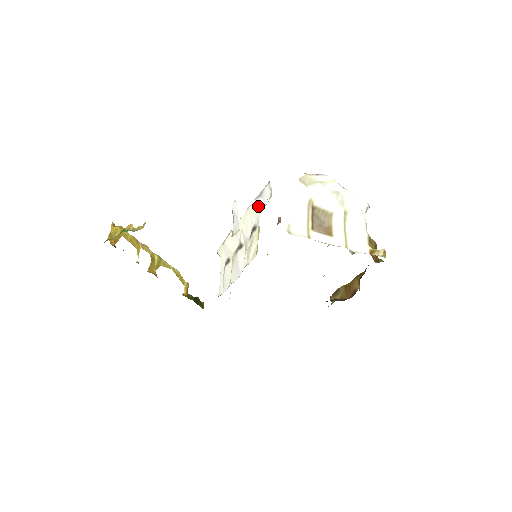
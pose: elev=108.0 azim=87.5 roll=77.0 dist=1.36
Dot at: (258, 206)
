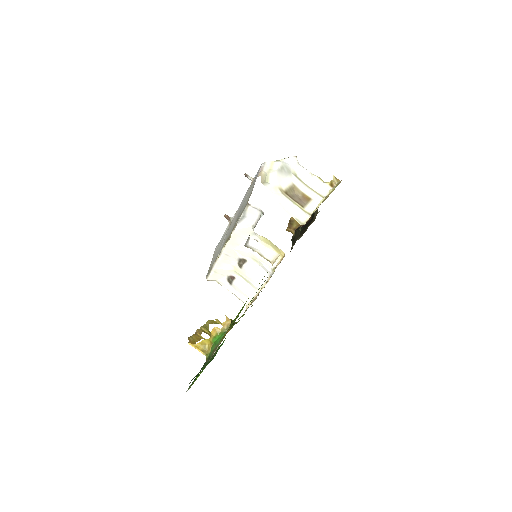
Dot at: (246, 226)
